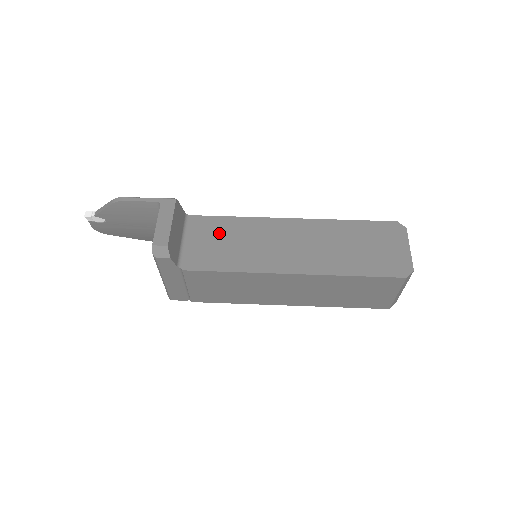
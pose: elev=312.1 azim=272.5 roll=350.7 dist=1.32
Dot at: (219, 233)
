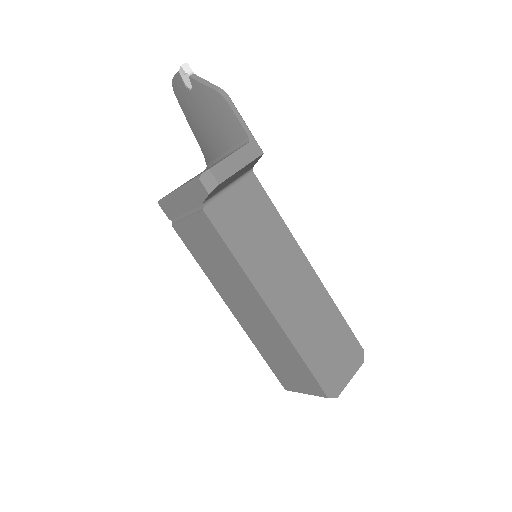
Dot at: (257, 214)
